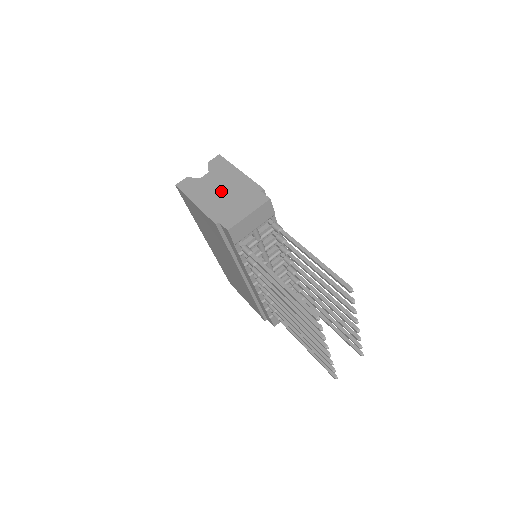
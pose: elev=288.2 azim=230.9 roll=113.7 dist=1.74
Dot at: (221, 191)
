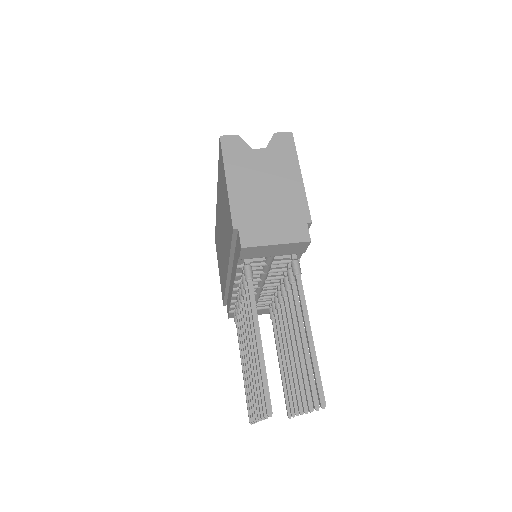
Dot at: (265, 187)
